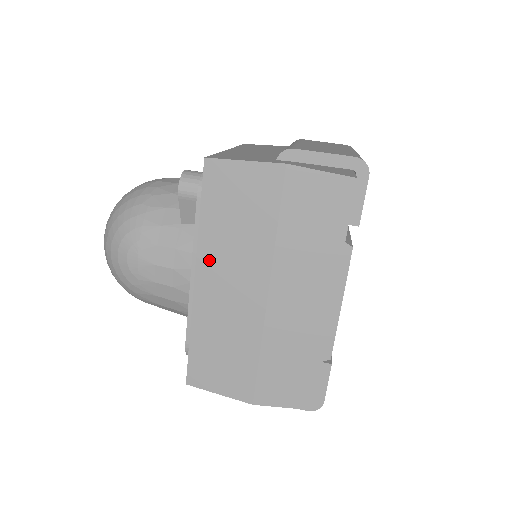
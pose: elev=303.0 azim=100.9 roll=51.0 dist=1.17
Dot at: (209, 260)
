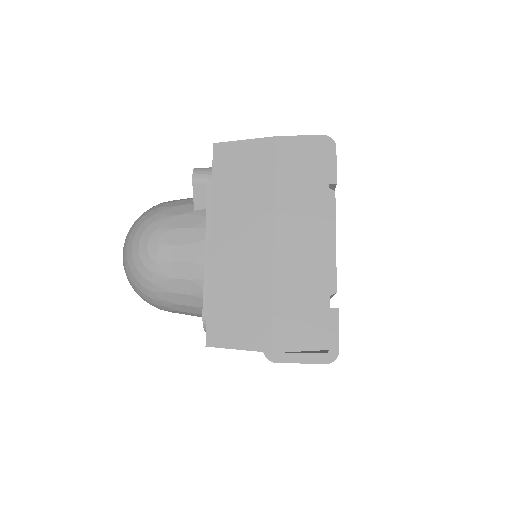
Dot at: (221, 220)
